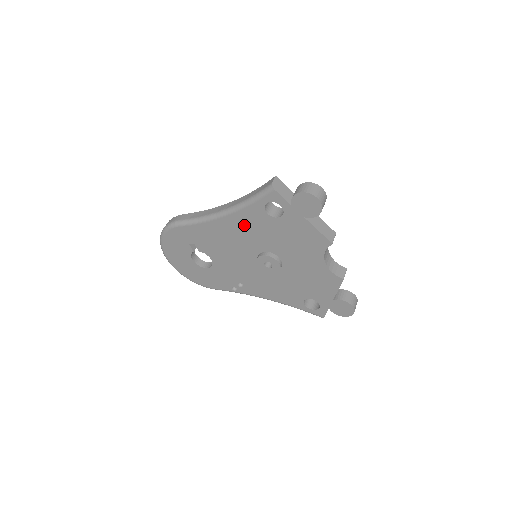
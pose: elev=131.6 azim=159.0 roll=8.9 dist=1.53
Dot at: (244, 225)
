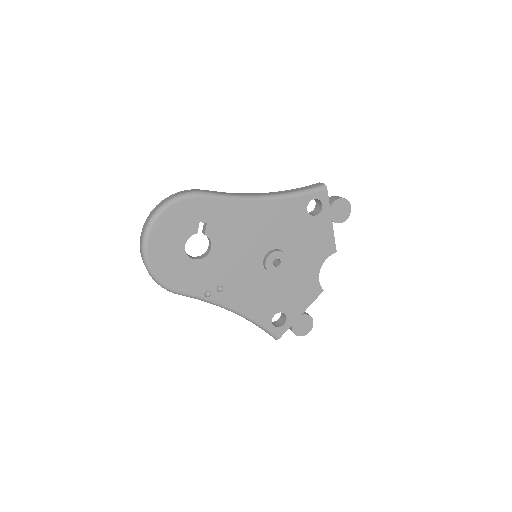
Dot at: (279, 215)
